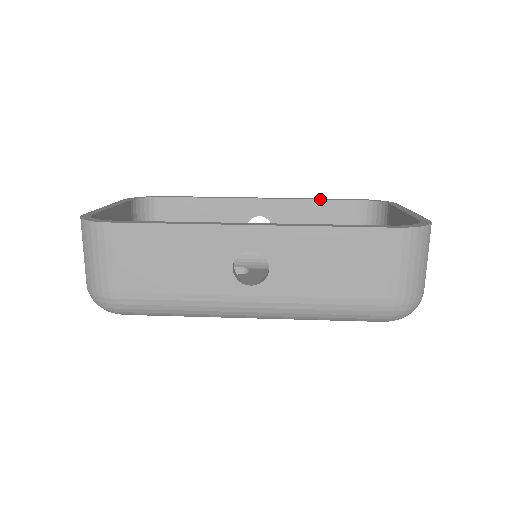
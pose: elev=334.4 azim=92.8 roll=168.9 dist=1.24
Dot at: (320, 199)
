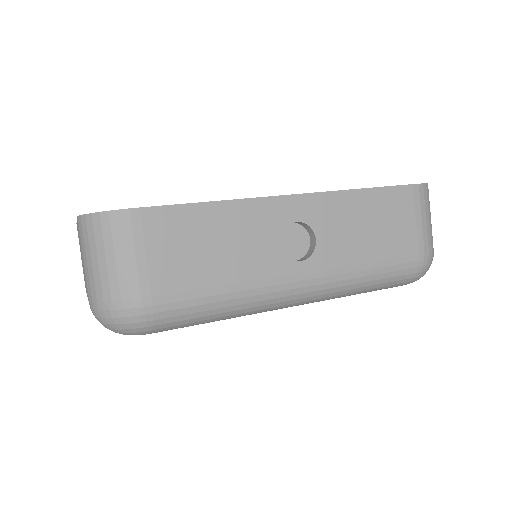
Dot at: occluded
